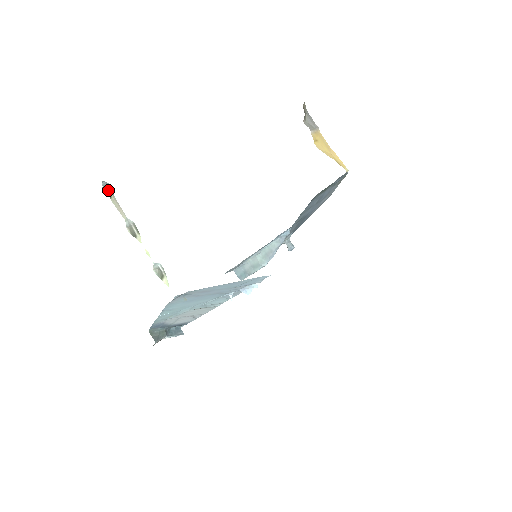
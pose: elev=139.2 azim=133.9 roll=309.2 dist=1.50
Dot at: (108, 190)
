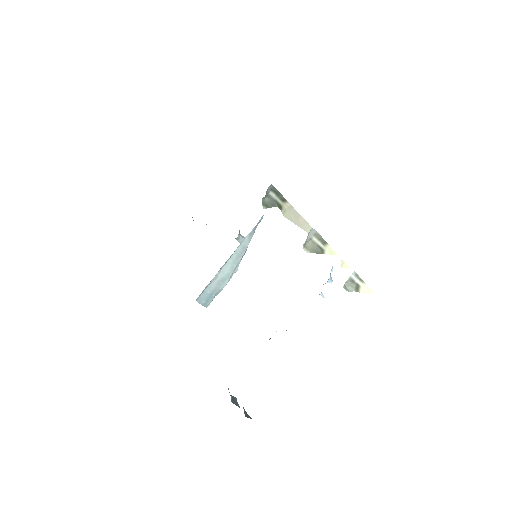
Dot at: (274, 198)
